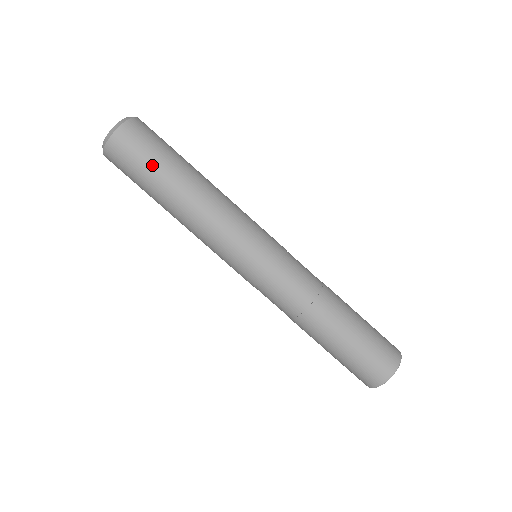
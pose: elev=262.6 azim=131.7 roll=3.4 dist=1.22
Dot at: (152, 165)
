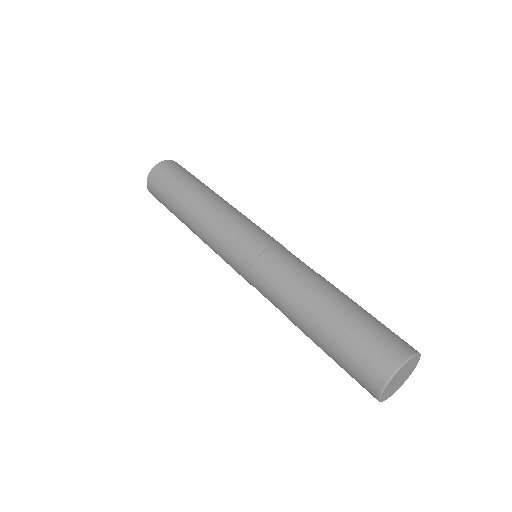
Dot at: (170, 190)
